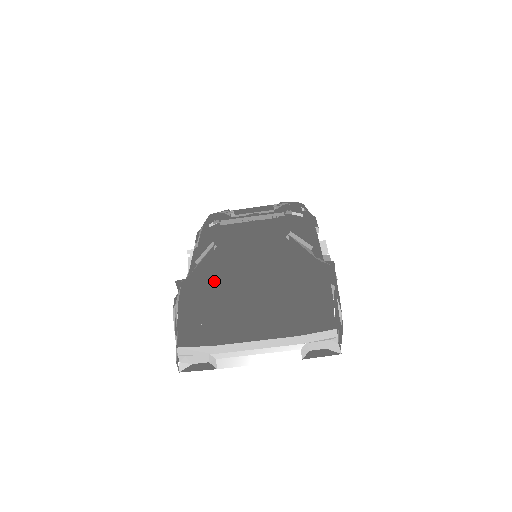
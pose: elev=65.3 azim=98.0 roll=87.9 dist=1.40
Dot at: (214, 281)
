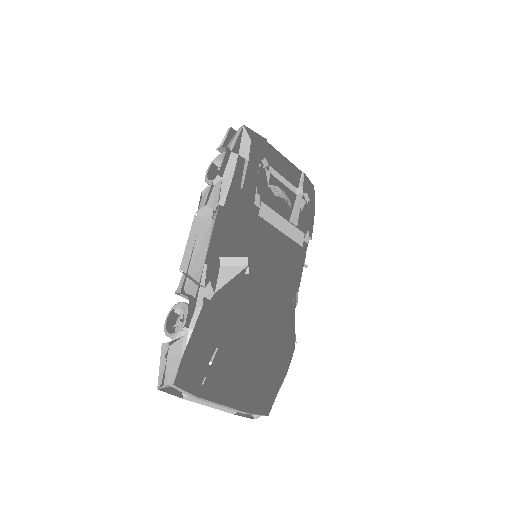
Dot at: (228, 320)
